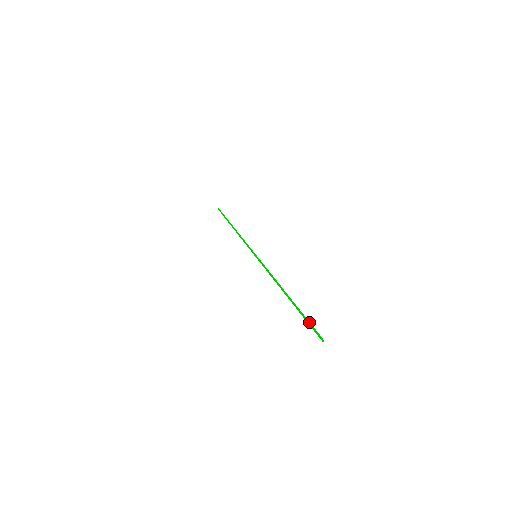
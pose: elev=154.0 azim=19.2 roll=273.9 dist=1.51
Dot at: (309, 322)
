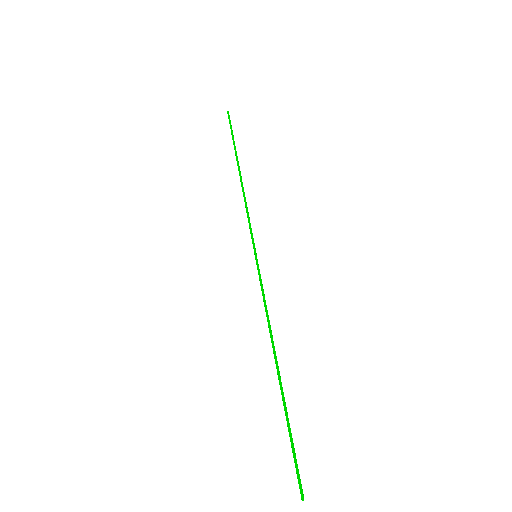
Dot at: (293, 452)
